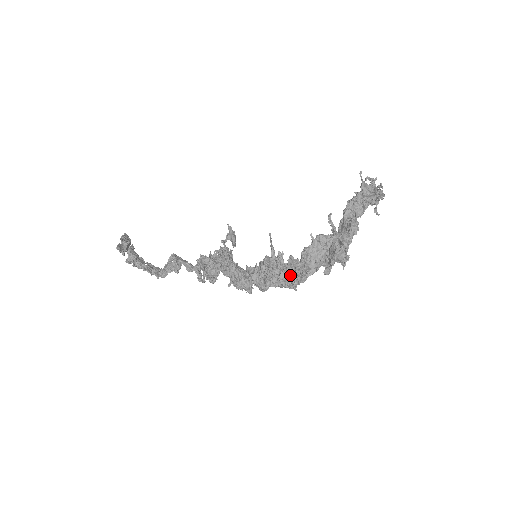
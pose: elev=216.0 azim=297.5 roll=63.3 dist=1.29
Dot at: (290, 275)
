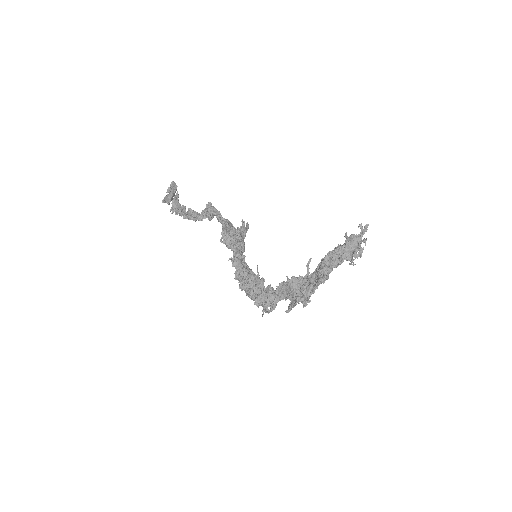
Dot at: (264, 300)
